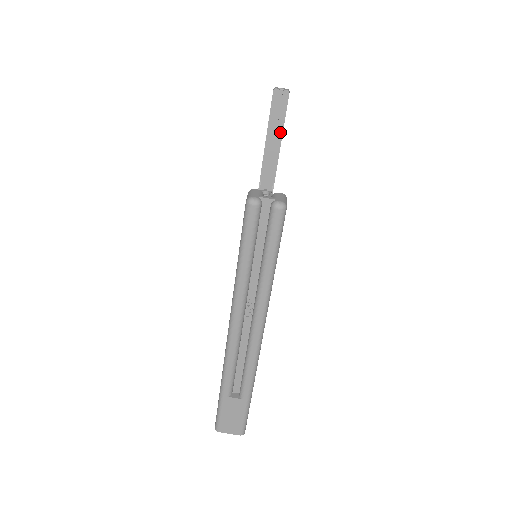
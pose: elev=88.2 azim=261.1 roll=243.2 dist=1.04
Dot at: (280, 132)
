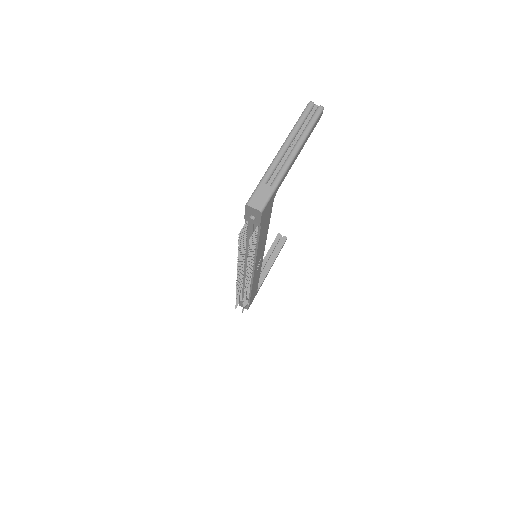
Dot at: (274, 257)
